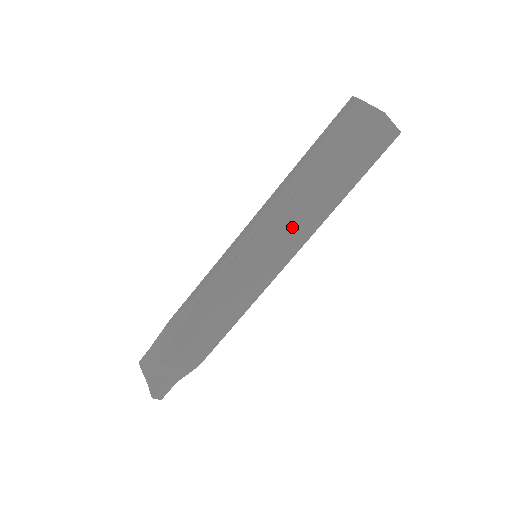
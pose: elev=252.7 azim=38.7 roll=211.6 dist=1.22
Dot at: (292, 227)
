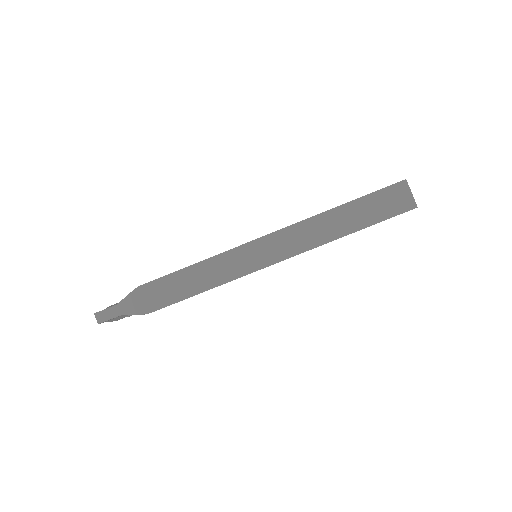
Dot at: (294, 229)
